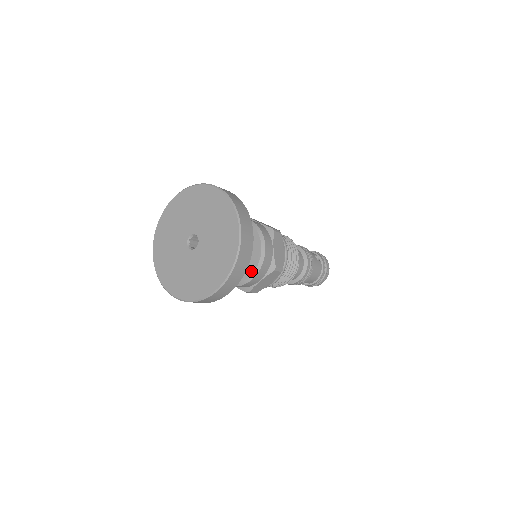
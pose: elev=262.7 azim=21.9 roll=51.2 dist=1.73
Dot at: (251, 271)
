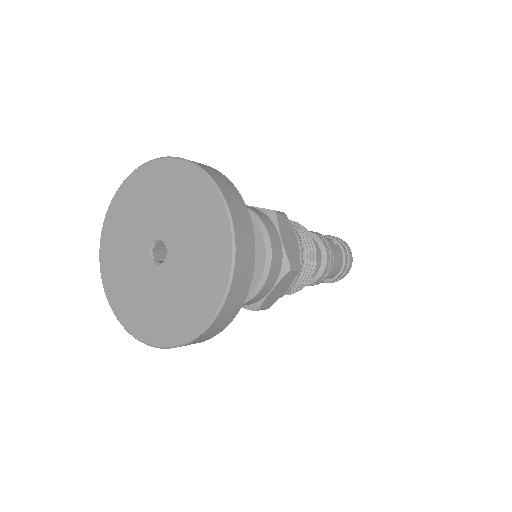
Dot at: (256, 279)
